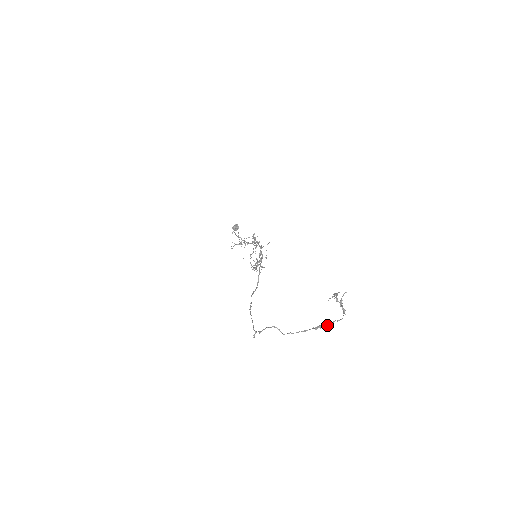
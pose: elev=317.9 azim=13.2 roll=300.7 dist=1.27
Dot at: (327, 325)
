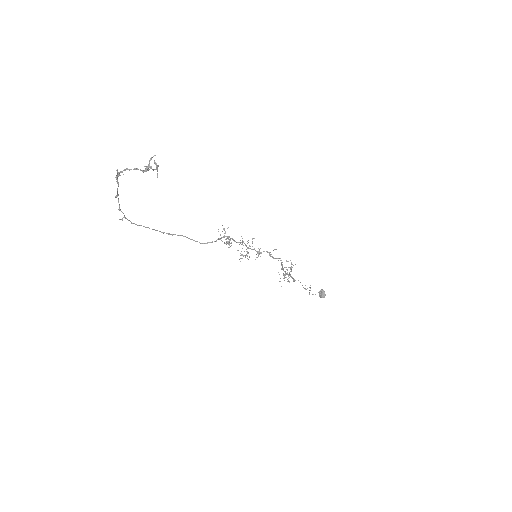
Dot at: (120, 172)
